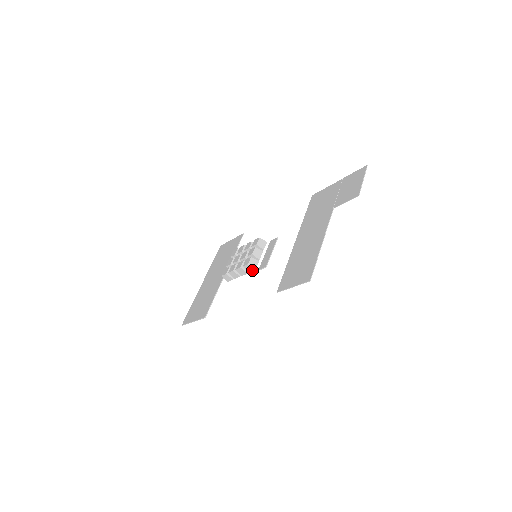
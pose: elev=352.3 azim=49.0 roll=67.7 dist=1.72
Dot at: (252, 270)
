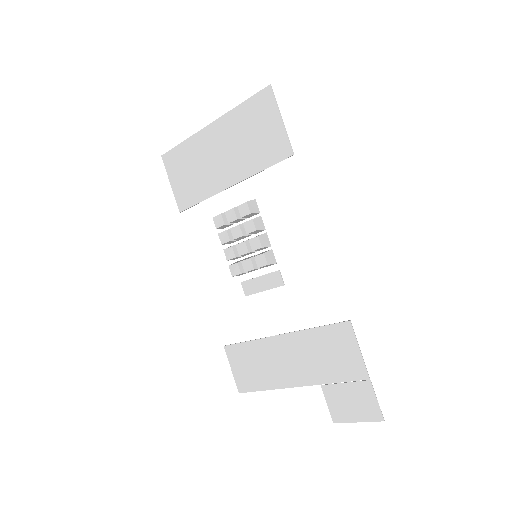
Dot at: occluded
